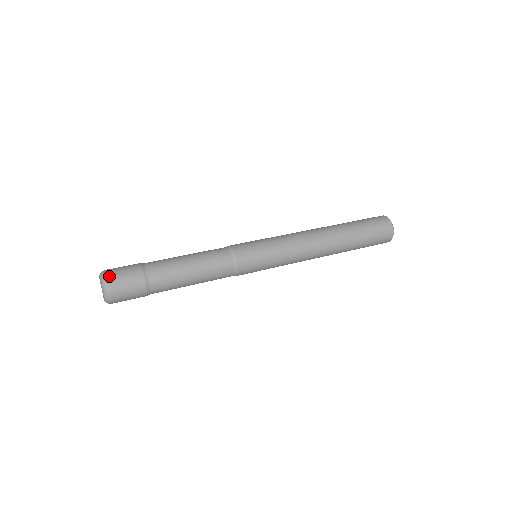
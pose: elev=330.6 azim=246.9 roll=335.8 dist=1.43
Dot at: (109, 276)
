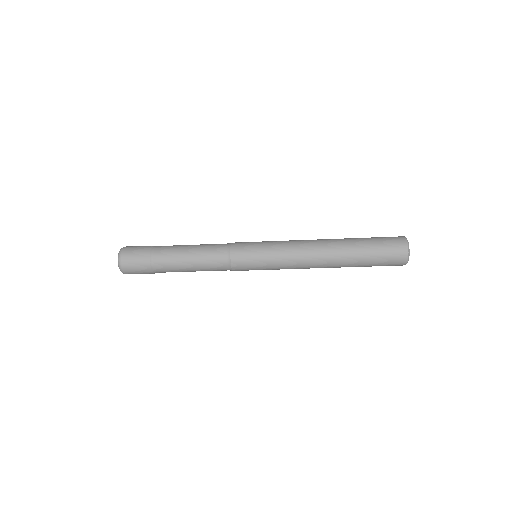
Dot at: occluded
